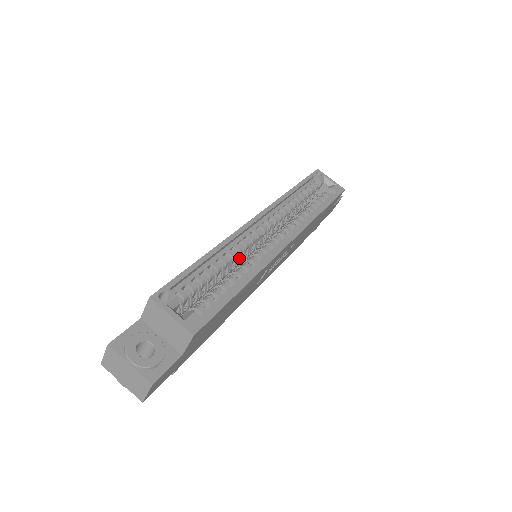
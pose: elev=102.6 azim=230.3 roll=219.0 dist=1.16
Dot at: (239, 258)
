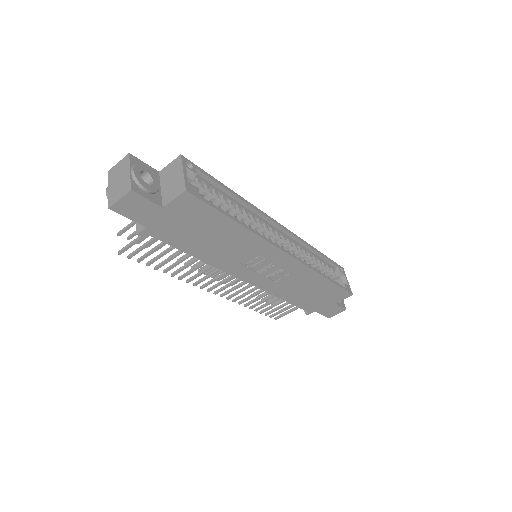
Dot at: occluded
